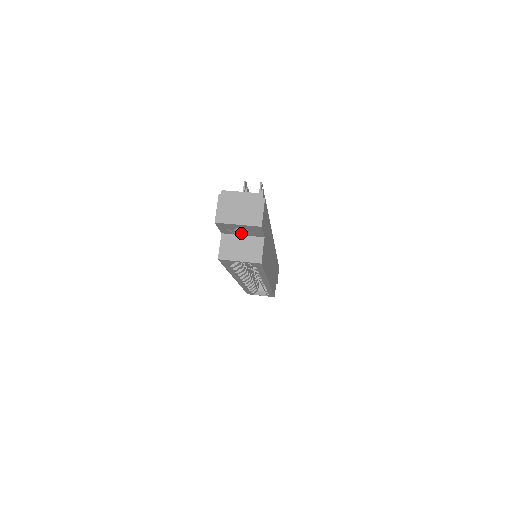
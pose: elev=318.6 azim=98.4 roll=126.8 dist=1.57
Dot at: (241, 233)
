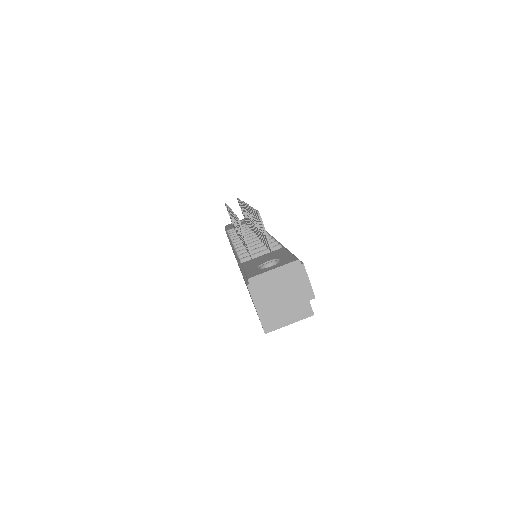
Dot at: occluded
